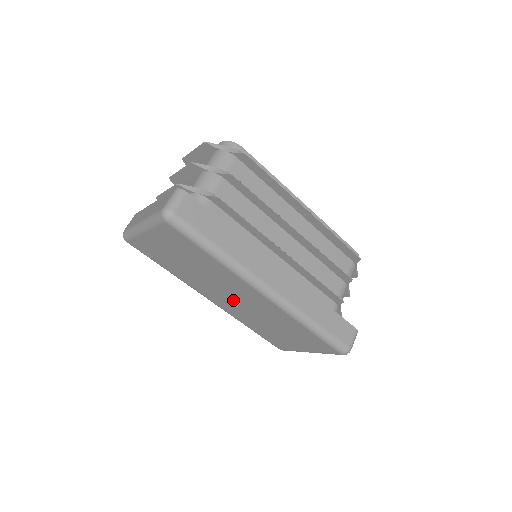
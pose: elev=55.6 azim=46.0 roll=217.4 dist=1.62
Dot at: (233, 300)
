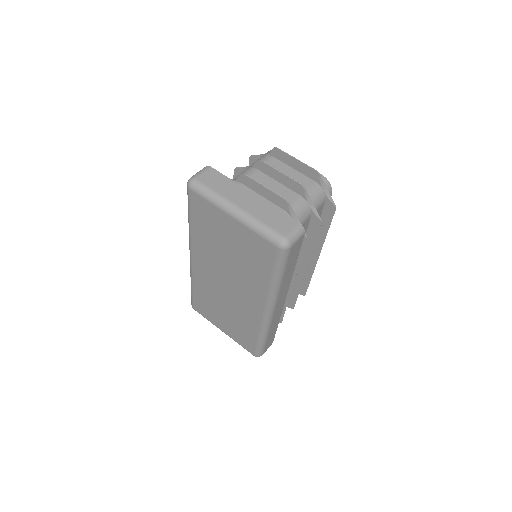
Dot at: (222, 283)
